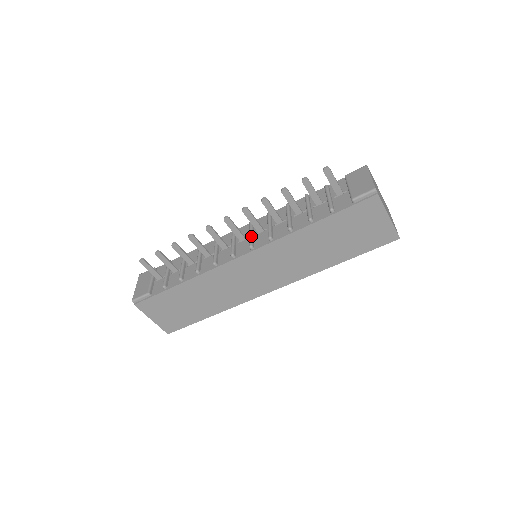
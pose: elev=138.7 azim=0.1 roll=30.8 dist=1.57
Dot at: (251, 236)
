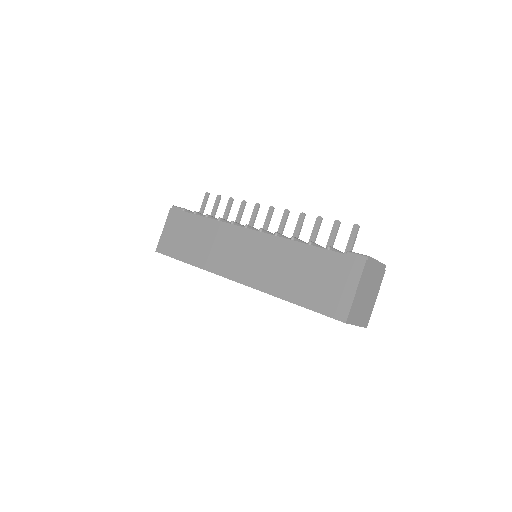
Dot at: (270, 232)
